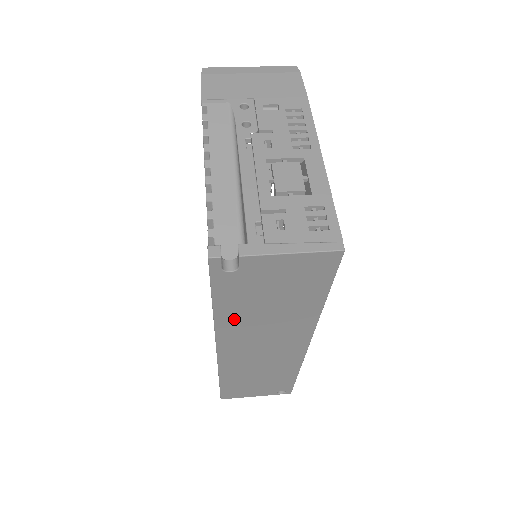
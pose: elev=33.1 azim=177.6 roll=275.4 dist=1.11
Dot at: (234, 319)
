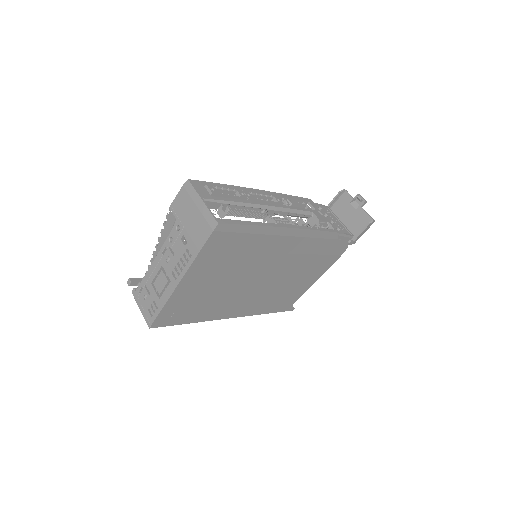
Dot at: occluded
